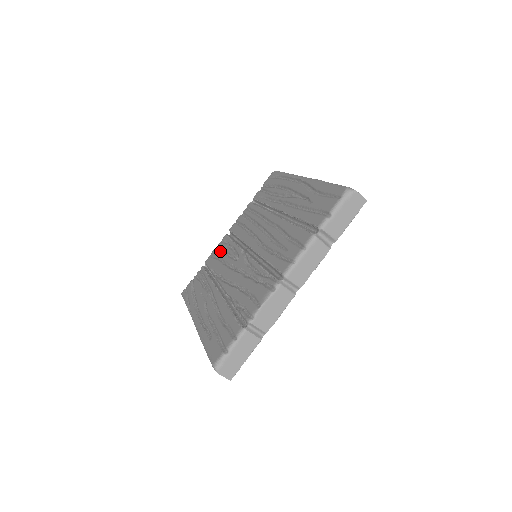
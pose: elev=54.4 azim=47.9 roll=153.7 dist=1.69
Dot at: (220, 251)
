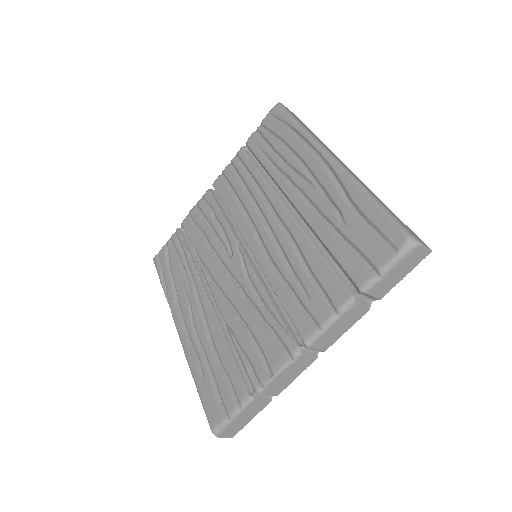
Dot at: (202, 219)
